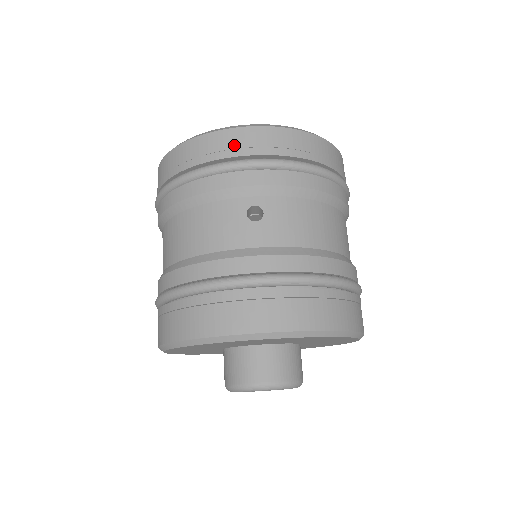
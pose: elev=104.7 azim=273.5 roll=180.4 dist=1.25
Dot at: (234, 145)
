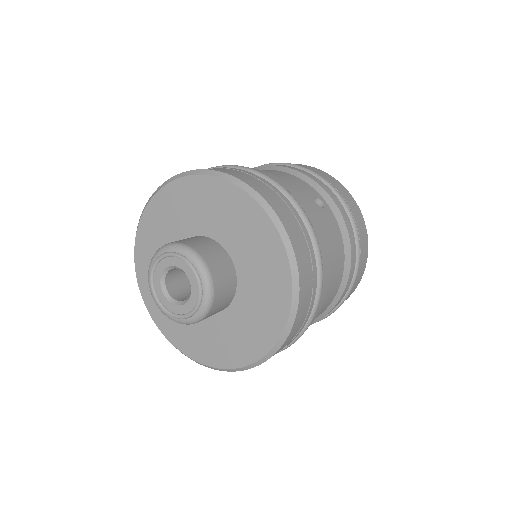
Dot at: (337, 185)
